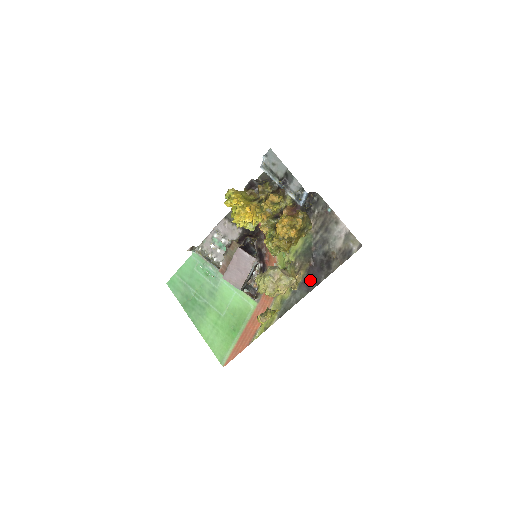
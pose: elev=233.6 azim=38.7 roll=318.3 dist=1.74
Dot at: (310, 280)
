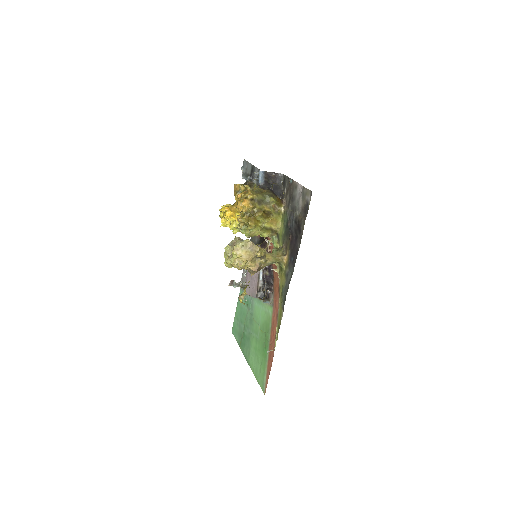
Dot at: (293, 255)
